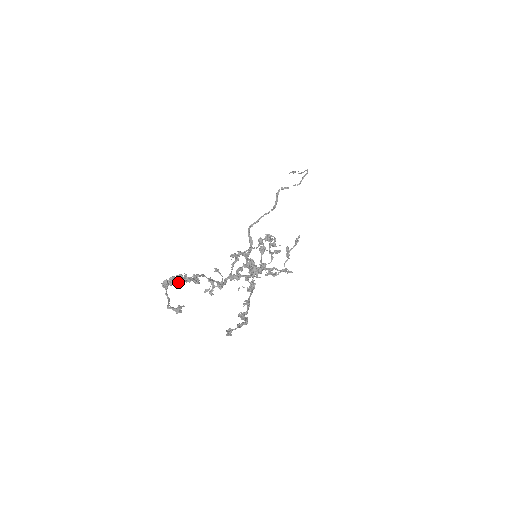
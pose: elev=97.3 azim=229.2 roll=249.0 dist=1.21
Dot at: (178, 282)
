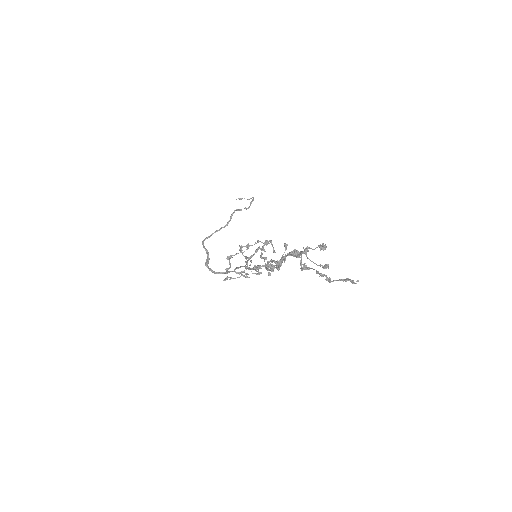
Dot at: (325, 248)
